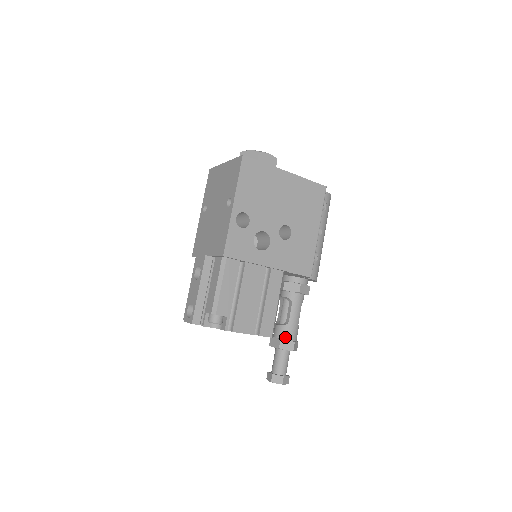
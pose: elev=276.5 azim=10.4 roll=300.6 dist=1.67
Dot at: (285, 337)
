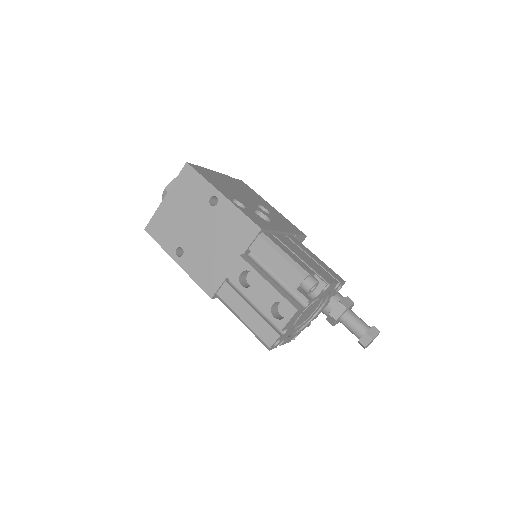
Dot at: (339, 298)
